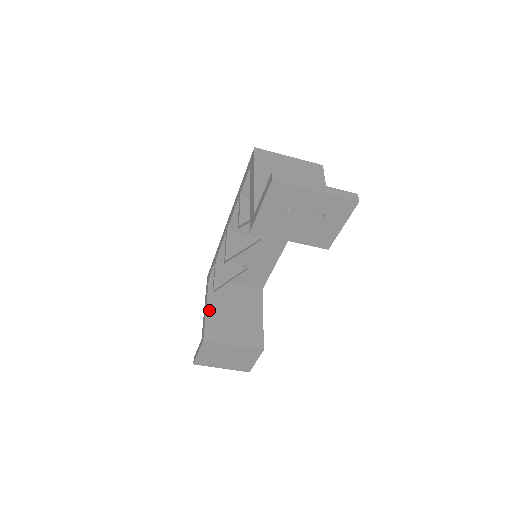
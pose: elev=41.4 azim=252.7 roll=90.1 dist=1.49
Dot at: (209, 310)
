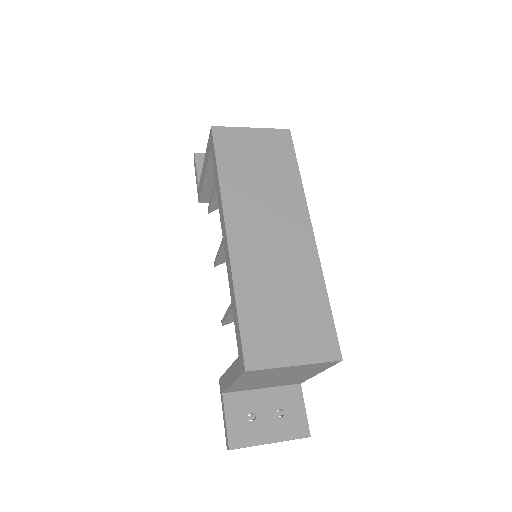
Dot at: (207, 180)
